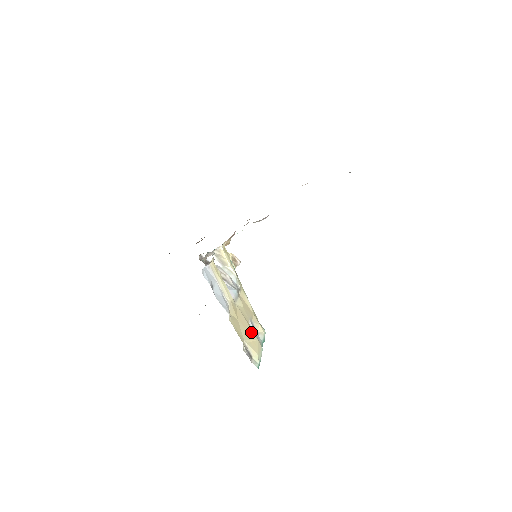
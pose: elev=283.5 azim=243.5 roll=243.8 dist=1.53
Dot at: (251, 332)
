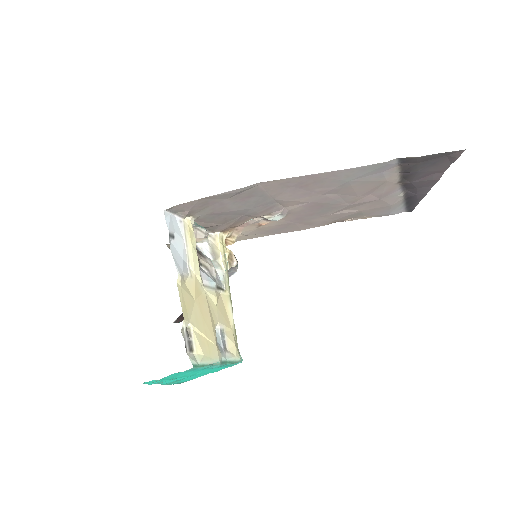
Dot at: (210, 329)
